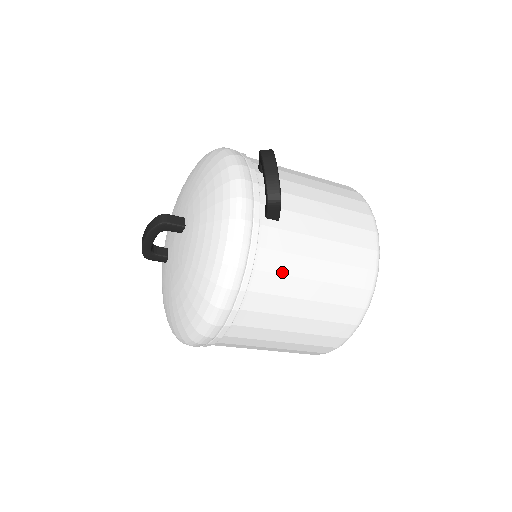
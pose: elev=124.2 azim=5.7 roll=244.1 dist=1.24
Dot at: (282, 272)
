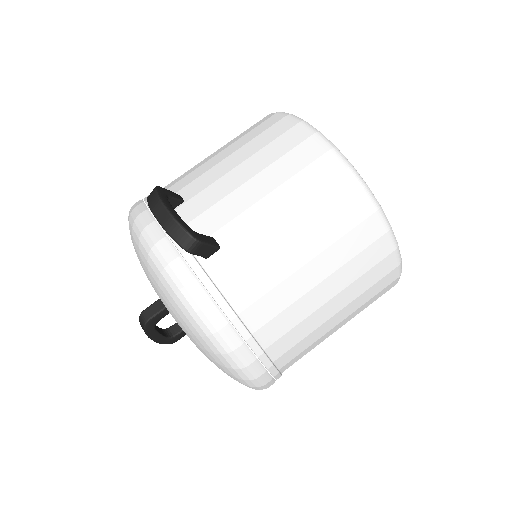
Dot at: (268, 289)
